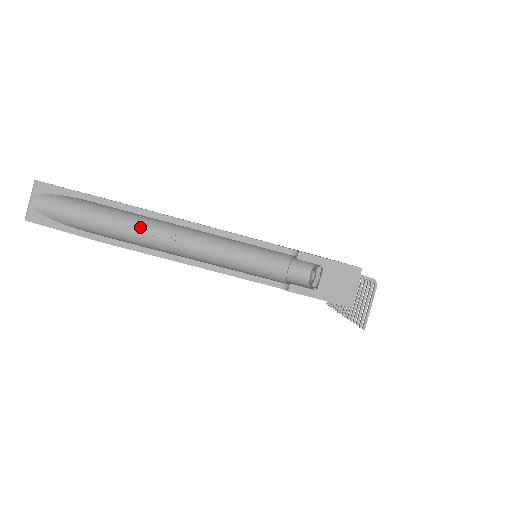
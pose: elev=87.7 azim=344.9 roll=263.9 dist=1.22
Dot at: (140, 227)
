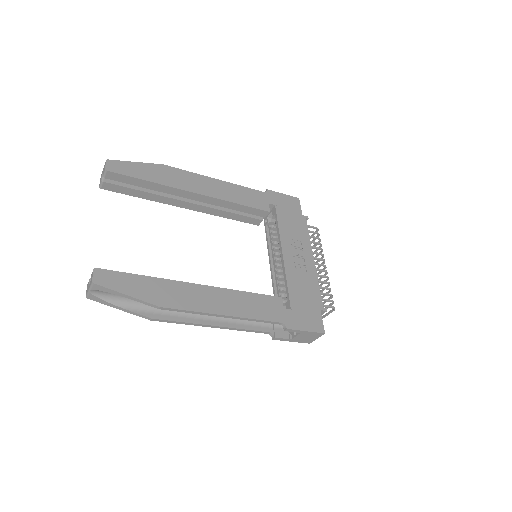
Dot at: occluded
